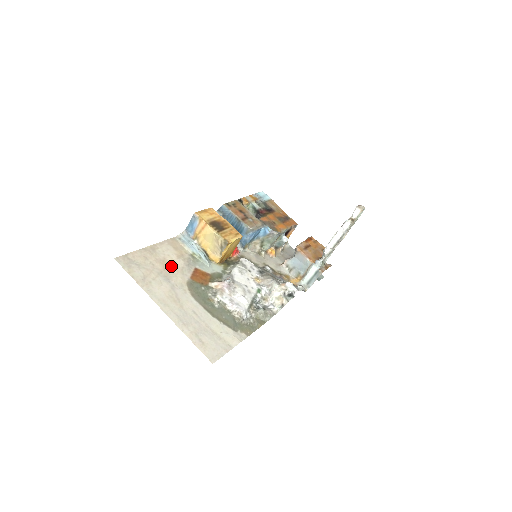
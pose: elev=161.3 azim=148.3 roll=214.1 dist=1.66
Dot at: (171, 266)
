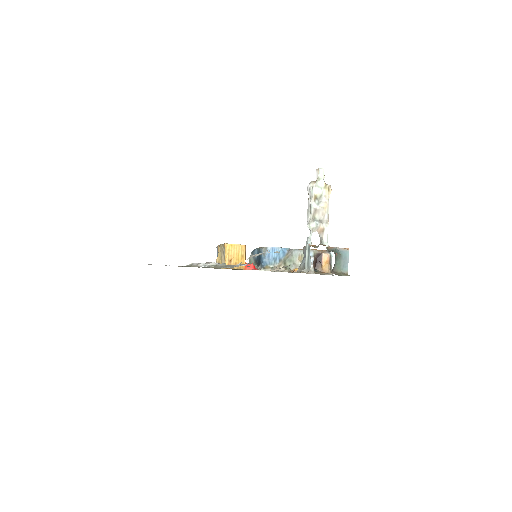
Dot at: occluded
